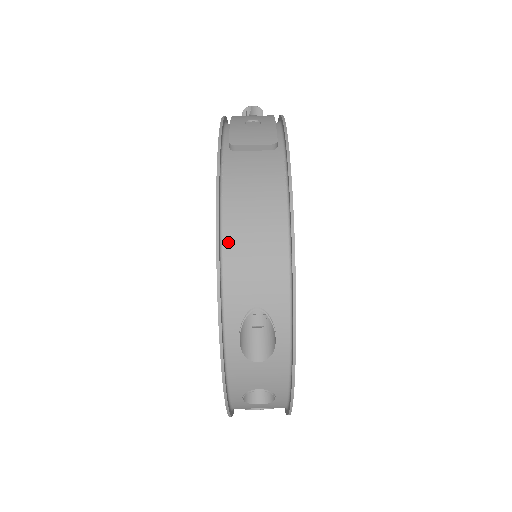
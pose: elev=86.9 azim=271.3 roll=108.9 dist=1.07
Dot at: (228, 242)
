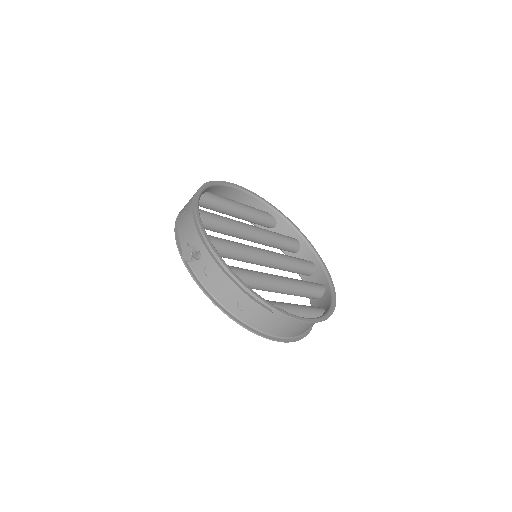
Dot at: (294, 336)
